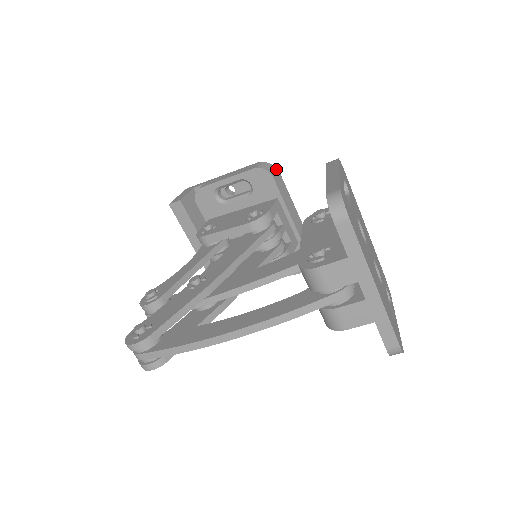
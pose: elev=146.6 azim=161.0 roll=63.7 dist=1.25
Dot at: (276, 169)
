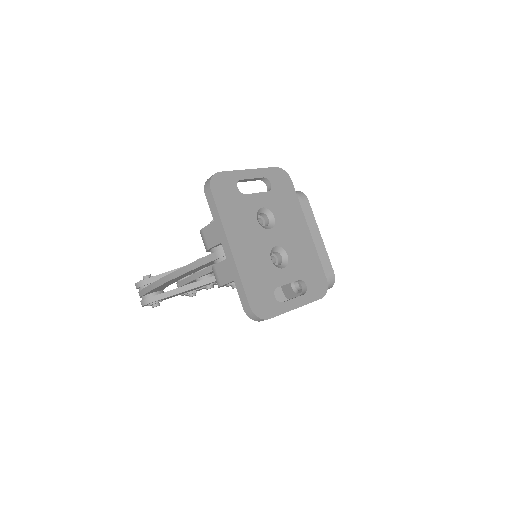
Dot at: (305, 196)
